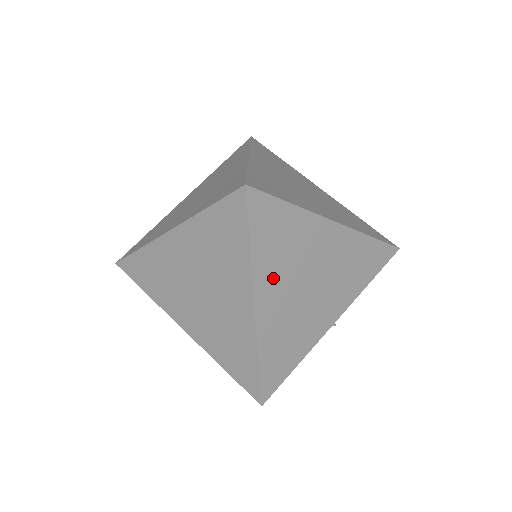
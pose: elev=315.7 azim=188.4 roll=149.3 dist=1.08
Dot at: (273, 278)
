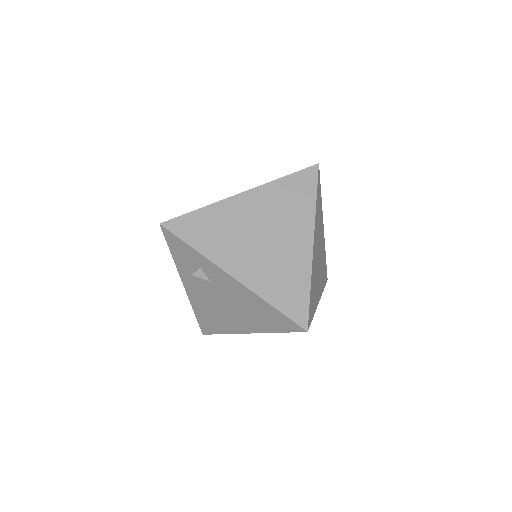
Dot at: (316, 232)
